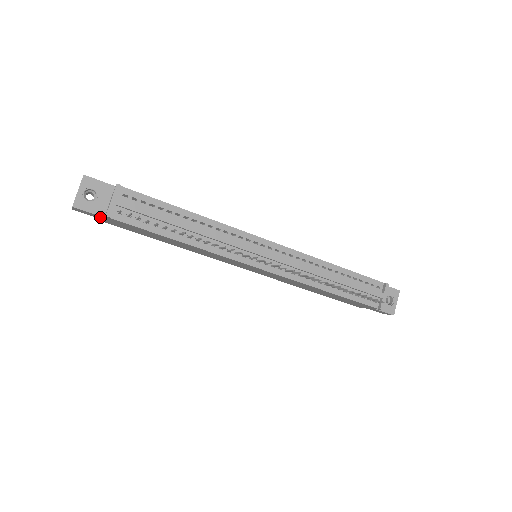
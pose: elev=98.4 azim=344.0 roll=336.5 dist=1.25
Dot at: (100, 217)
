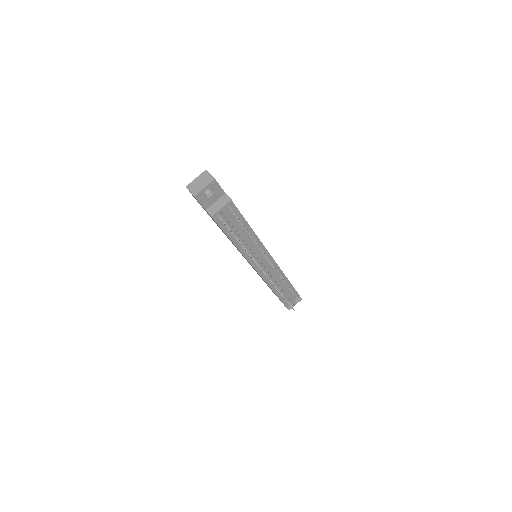
Dot at: occluded
